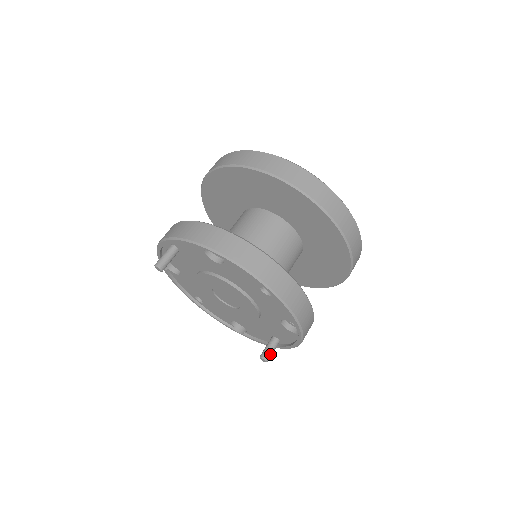
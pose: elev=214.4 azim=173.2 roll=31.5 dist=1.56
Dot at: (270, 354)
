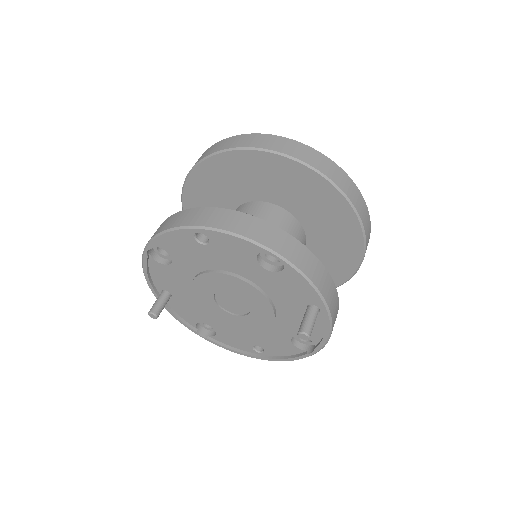
Dot at: (306, 324)
